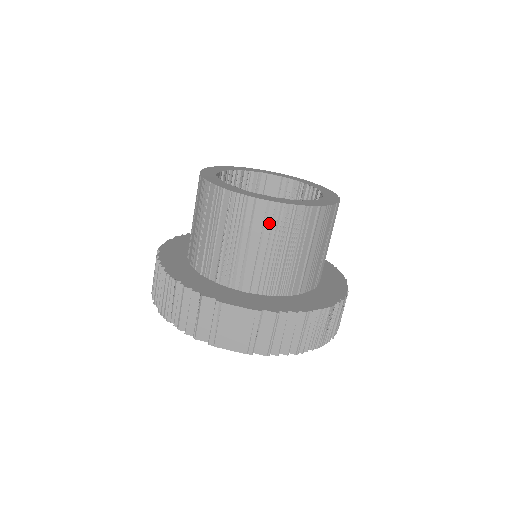
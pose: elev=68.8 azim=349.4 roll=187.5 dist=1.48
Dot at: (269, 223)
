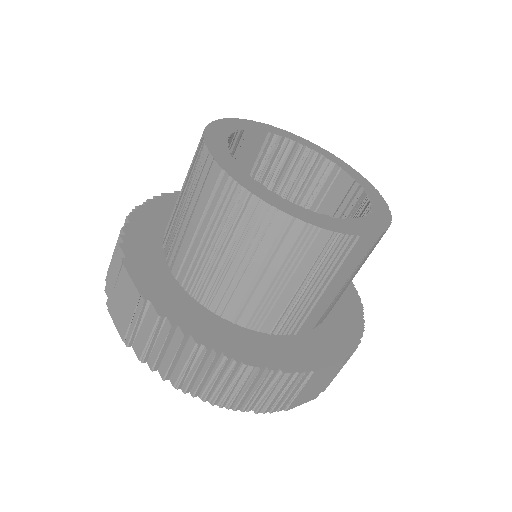
Dot at: (215, 201)
